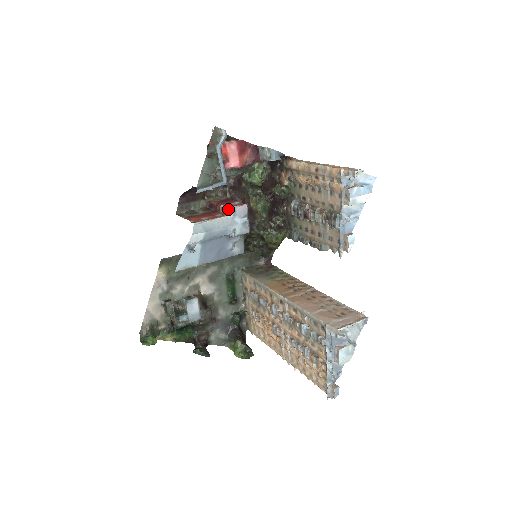
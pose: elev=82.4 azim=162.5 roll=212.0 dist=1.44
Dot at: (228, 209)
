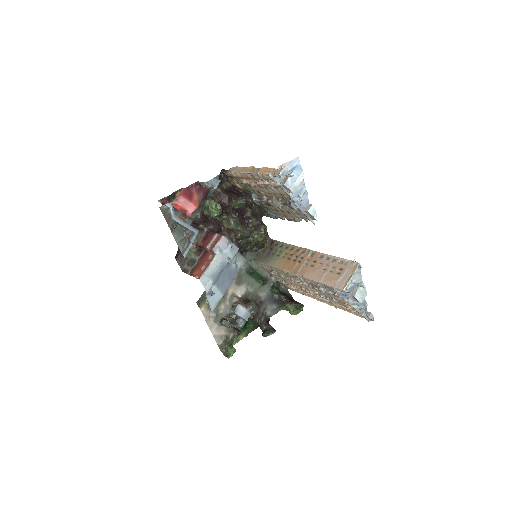
Dot at: (213, 250)
